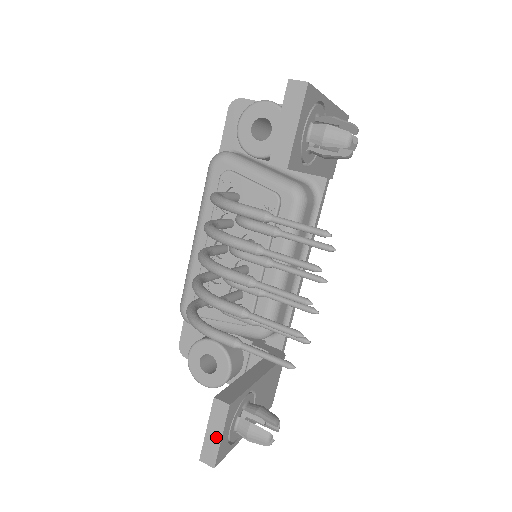
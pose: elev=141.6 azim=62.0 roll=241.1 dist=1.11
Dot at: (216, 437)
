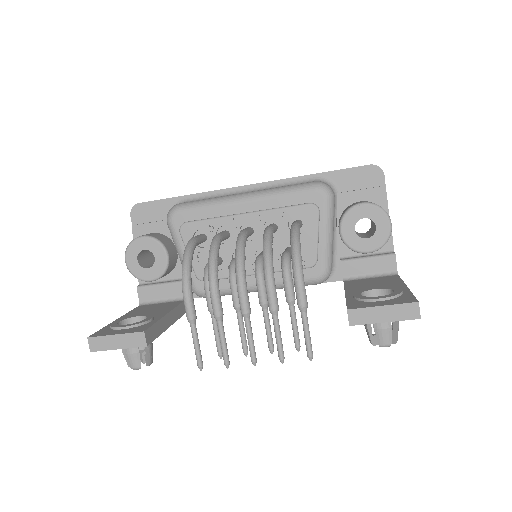
Dot at: (115, 345)
